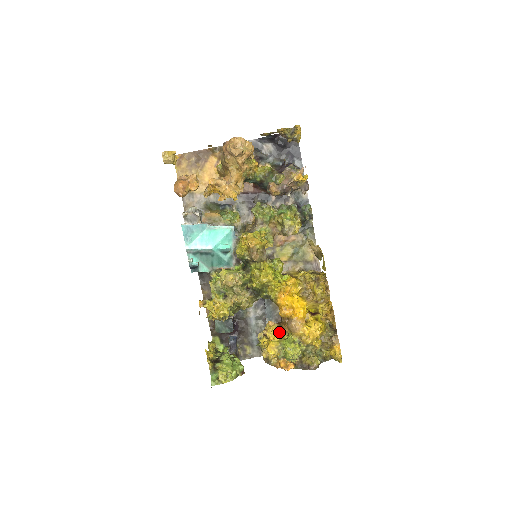
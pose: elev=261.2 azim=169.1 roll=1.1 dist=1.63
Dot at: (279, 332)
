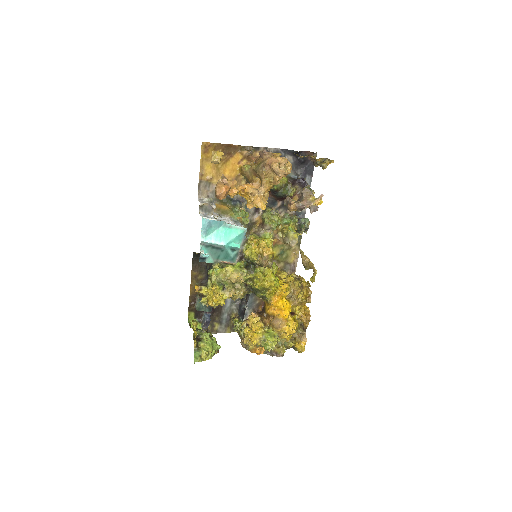
Dot at: (262, 325)
